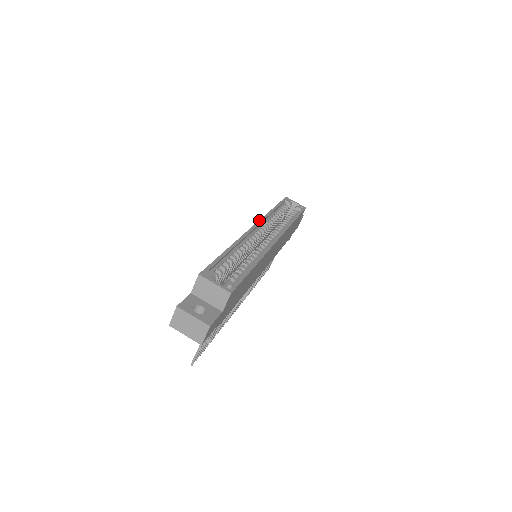
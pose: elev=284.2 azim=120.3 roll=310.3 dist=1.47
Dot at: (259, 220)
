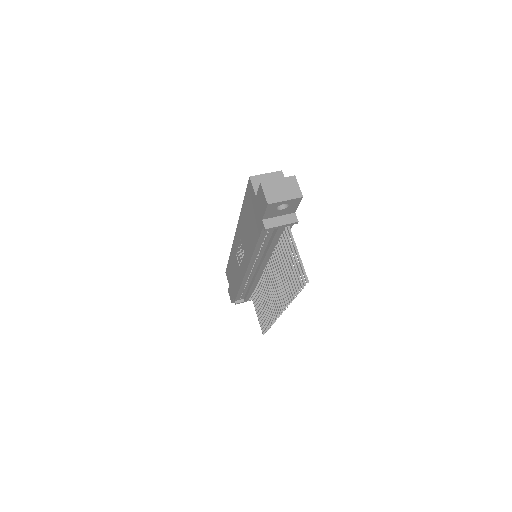
Dot at: occluded
